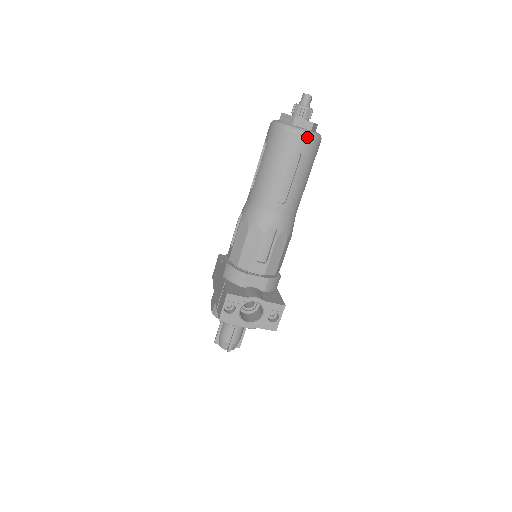
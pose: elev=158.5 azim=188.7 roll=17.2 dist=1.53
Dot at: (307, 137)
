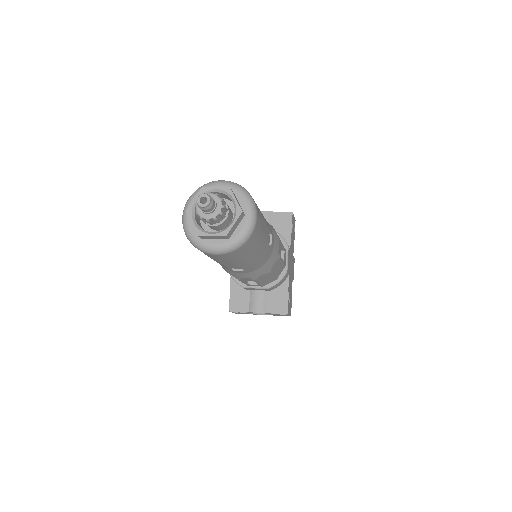
Dot at: (224, 254)
